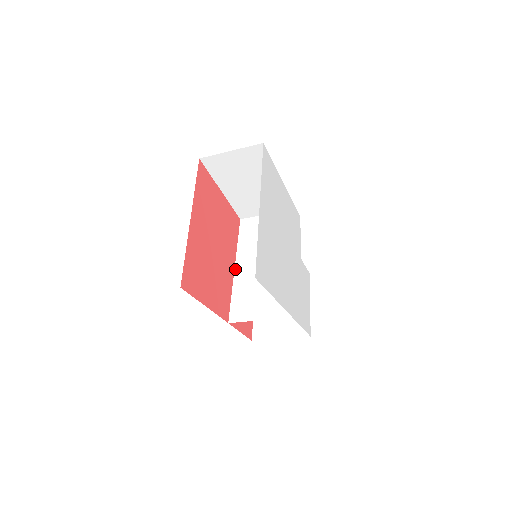
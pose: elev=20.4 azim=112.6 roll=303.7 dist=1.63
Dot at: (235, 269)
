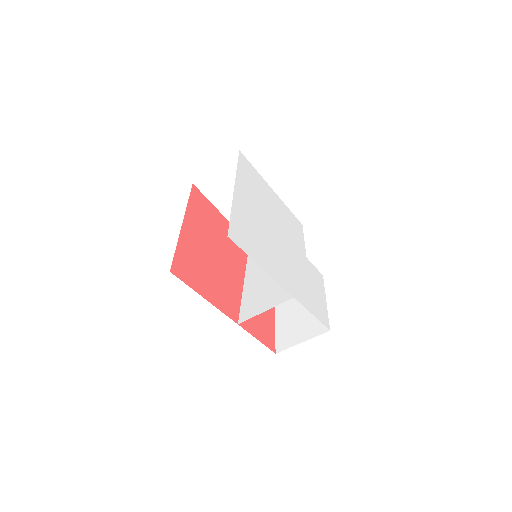
Dot at: (244, 281)
